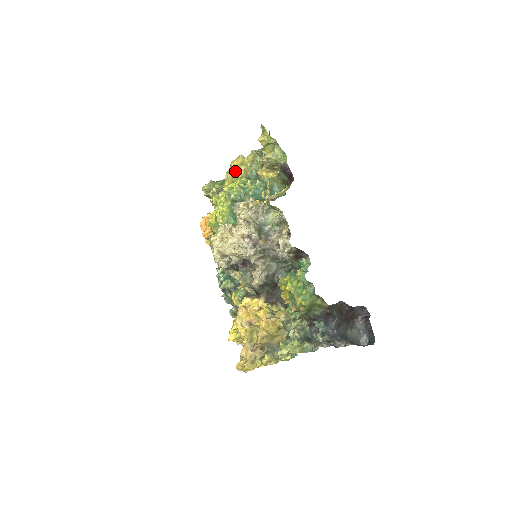
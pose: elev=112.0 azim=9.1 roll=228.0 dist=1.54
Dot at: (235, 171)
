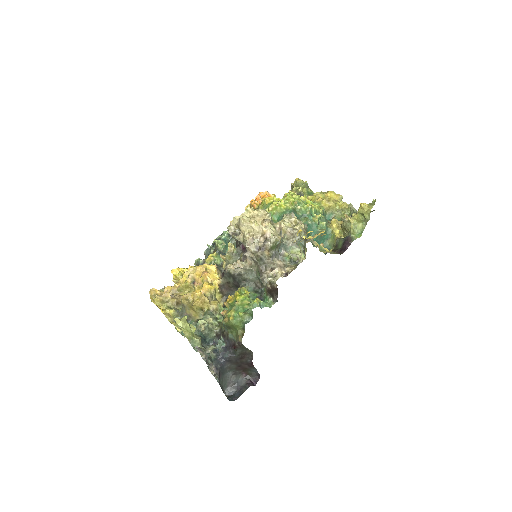
Dot at: (325, 198)
